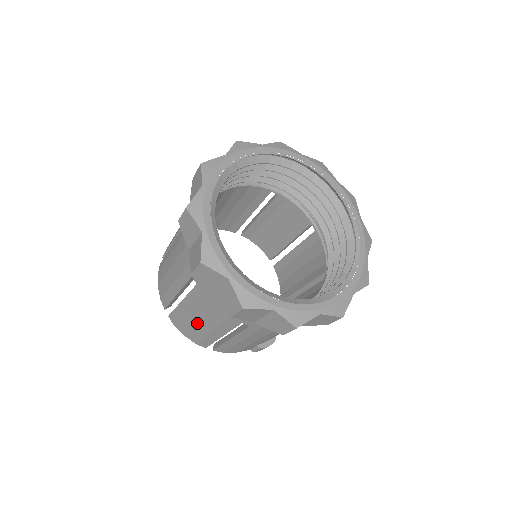
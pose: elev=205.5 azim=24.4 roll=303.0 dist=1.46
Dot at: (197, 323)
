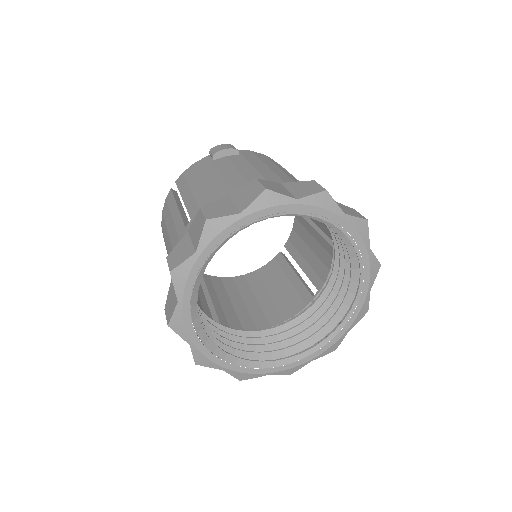
Dot at: occluded
